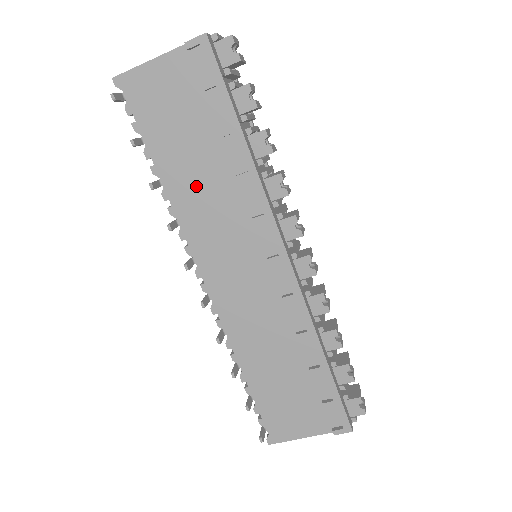
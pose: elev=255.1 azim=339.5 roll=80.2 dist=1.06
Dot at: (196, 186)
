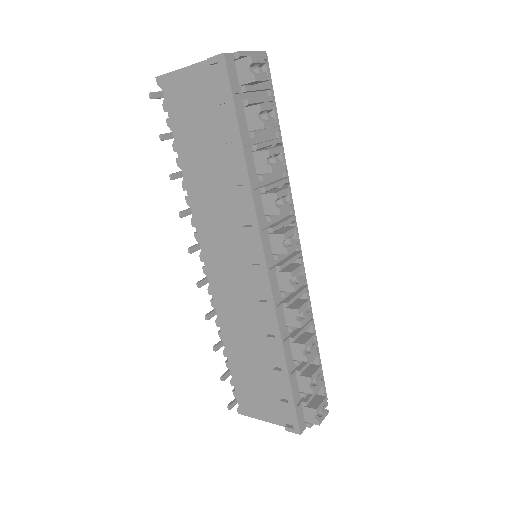
Dot at: (206, 185)
